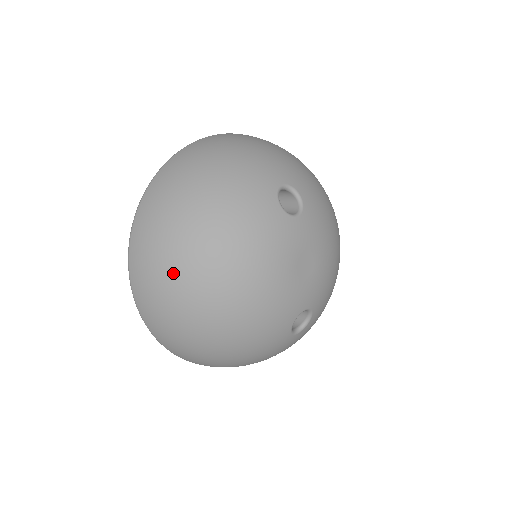
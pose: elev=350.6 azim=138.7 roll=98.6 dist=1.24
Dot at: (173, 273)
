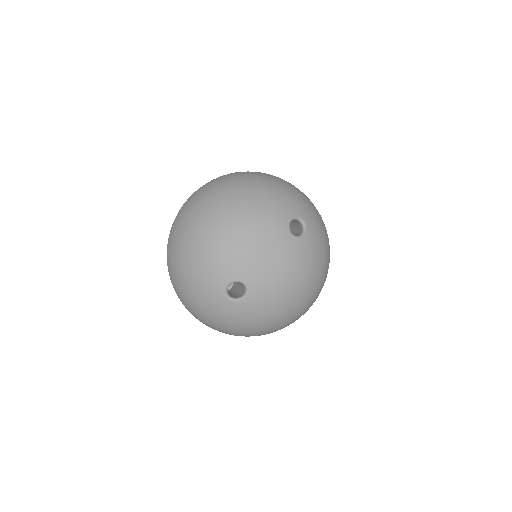
Dot at: (214, 194)
